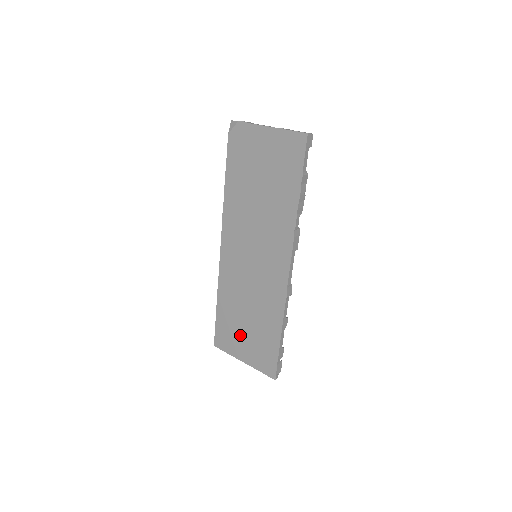
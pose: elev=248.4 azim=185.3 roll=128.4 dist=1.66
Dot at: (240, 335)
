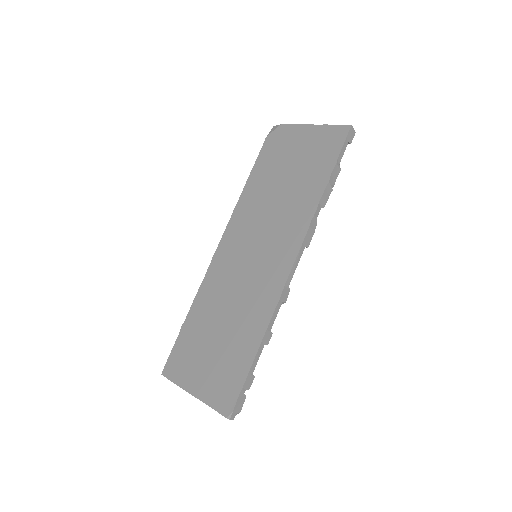
Dot at: (202, 355)
